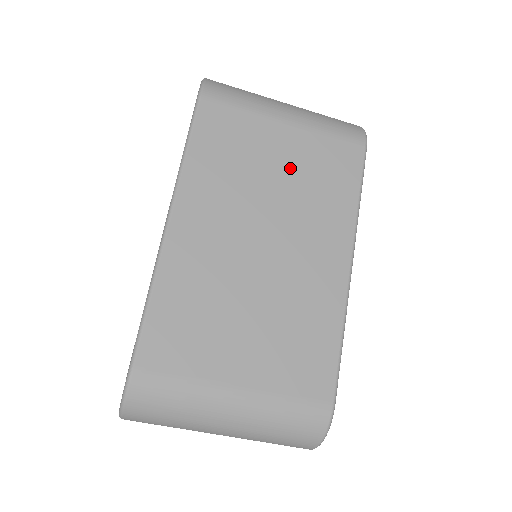
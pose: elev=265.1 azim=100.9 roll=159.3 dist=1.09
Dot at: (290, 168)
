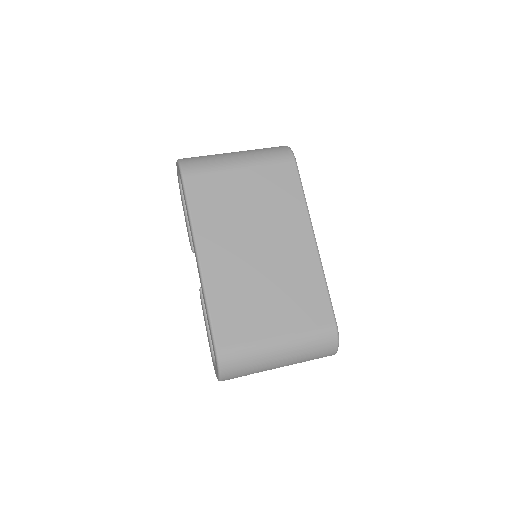
Dot at: (255, 196)
